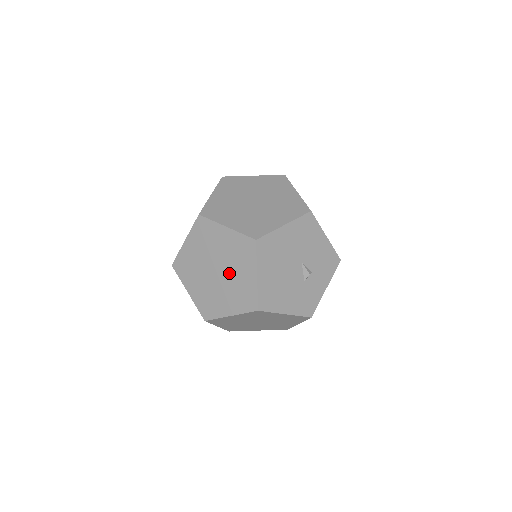
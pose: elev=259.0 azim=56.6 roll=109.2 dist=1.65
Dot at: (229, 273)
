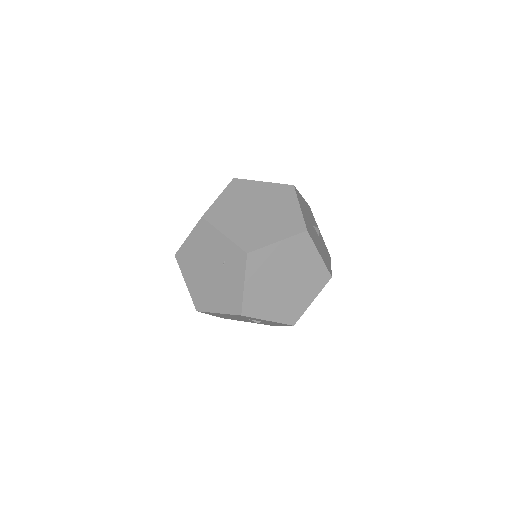
Dot at: (297, 273)
